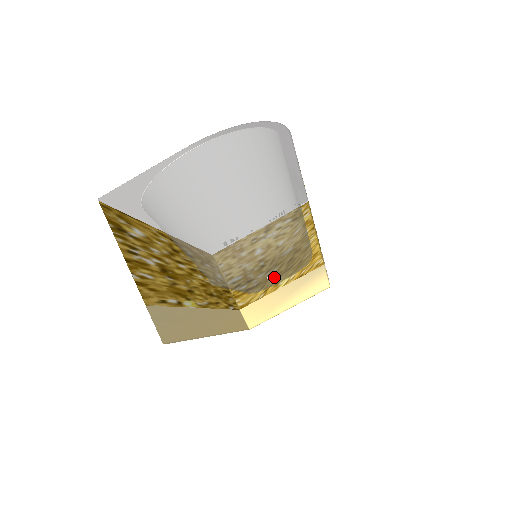
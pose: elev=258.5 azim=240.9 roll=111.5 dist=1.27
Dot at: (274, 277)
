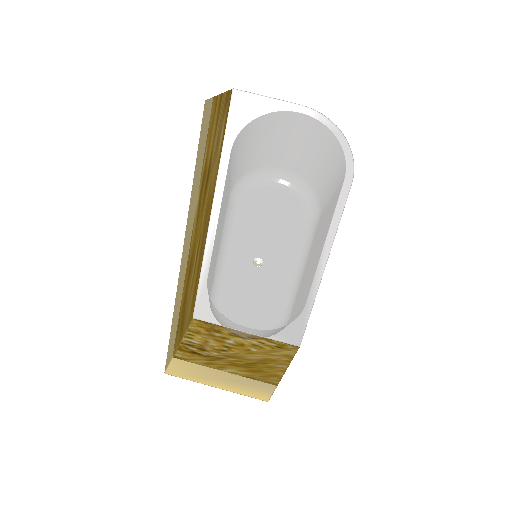
Dot at: (260, 262)
